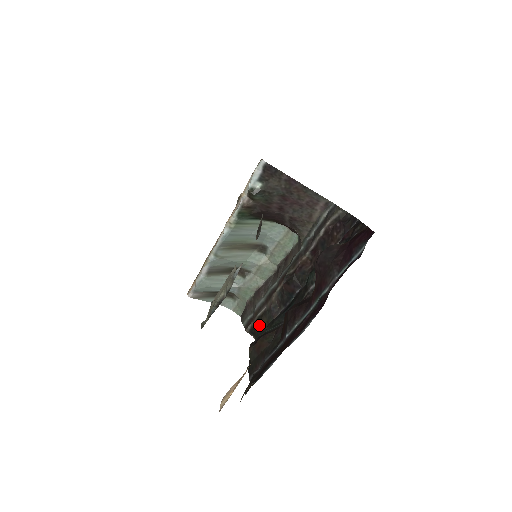
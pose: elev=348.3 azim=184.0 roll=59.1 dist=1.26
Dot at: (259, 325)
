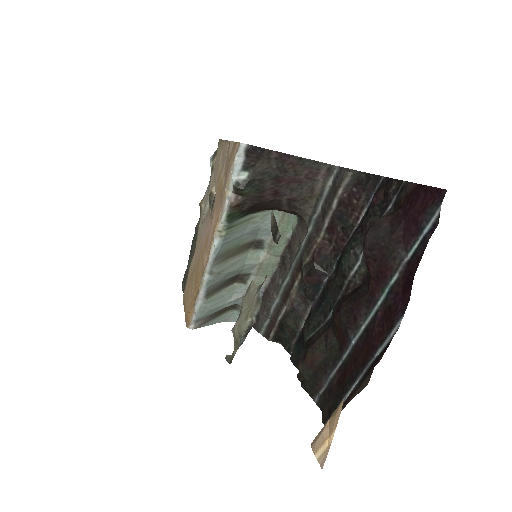
Dot at: (284, 330)
